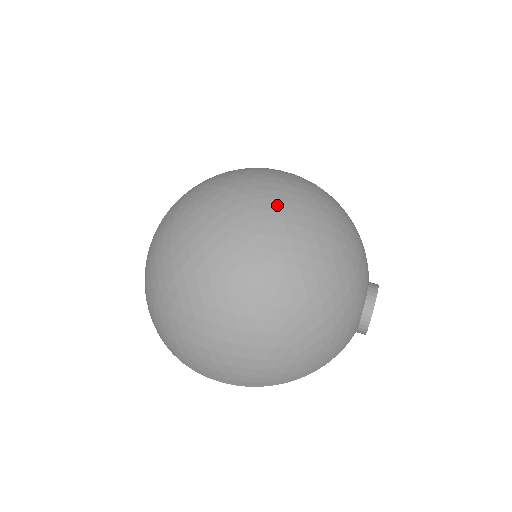
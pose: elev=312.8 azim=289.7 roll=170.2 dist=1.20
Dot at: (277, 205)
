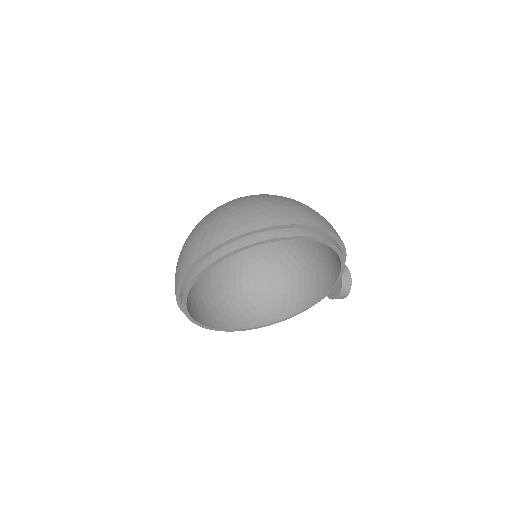
Dot at: occluded
